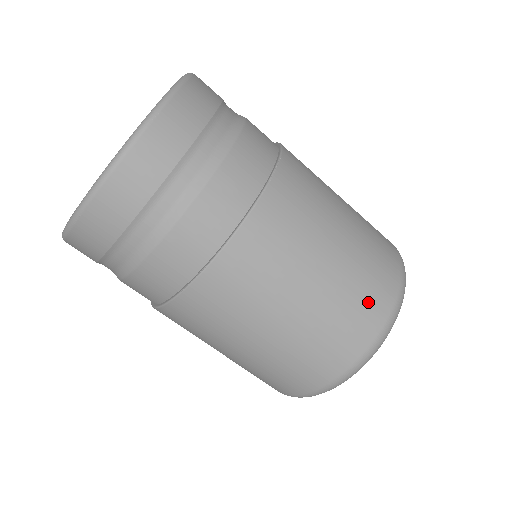
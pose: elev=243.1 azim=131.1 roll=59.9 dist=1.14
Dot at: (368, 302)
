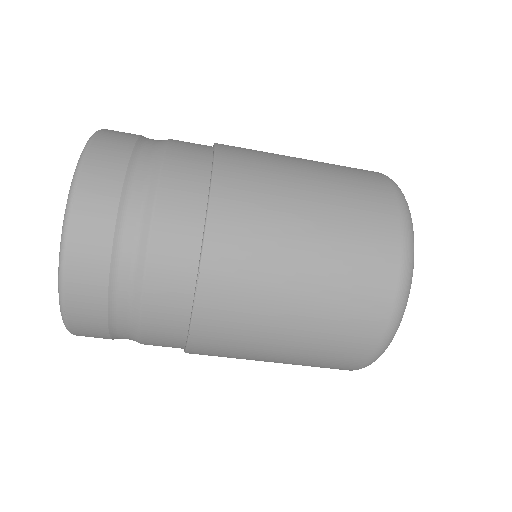
Dot at: (342, 355)
